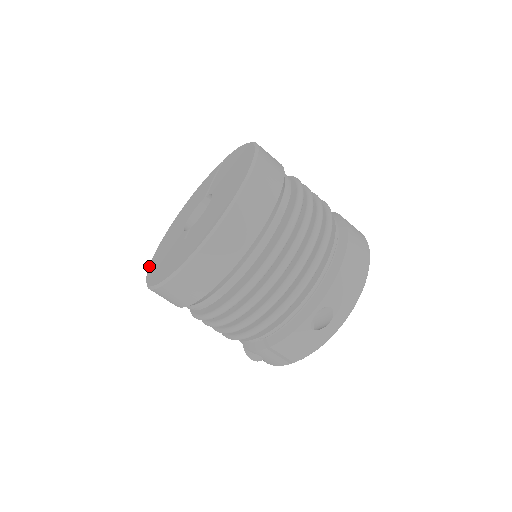
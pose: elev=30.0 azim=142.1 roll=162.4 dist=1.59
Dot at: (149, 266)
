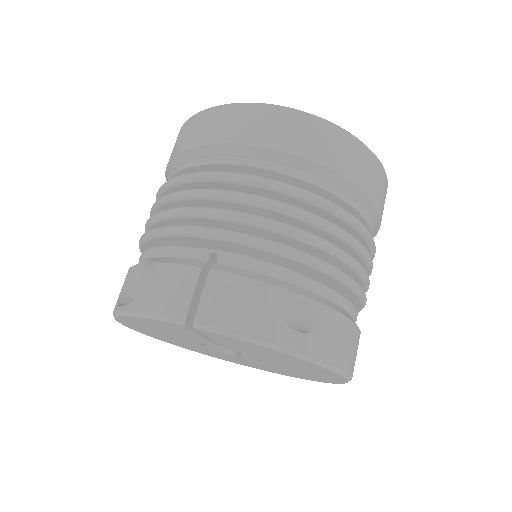
Dot at: occluded
